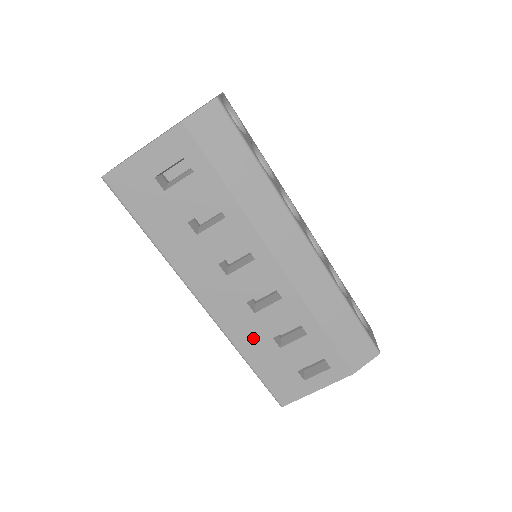
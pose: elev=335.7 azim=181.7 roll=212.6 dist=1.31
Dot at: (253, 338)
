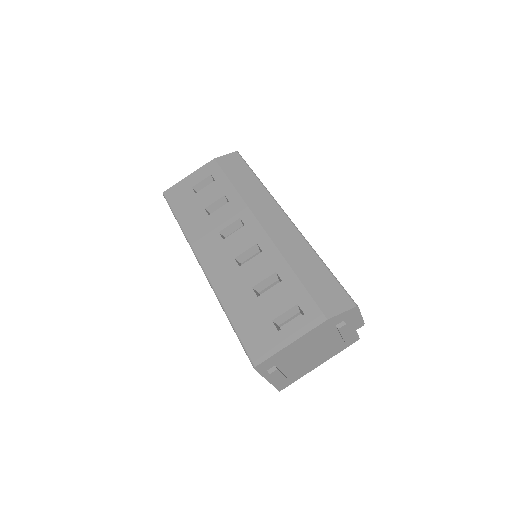
Dot at: (235, 289)
